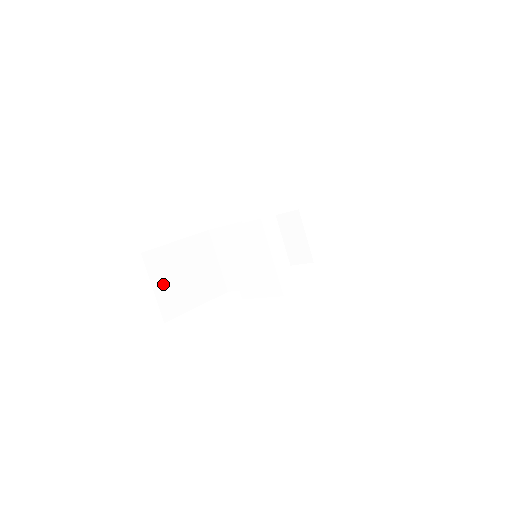
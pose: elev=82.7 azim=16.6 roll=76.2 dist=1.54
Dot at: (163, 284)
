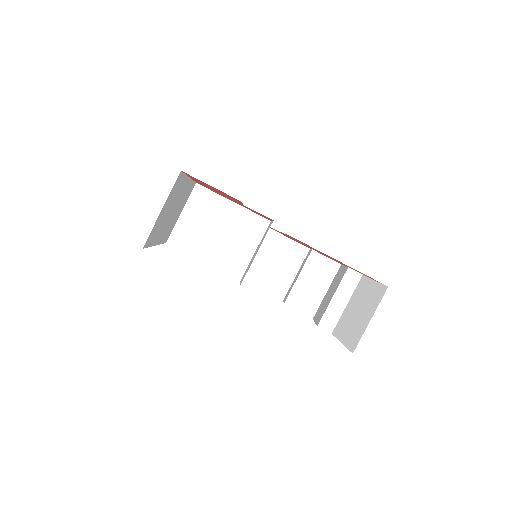
Dot at: (192, 218)
